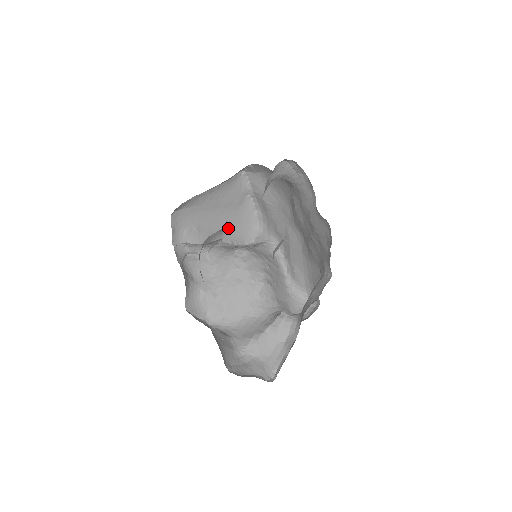
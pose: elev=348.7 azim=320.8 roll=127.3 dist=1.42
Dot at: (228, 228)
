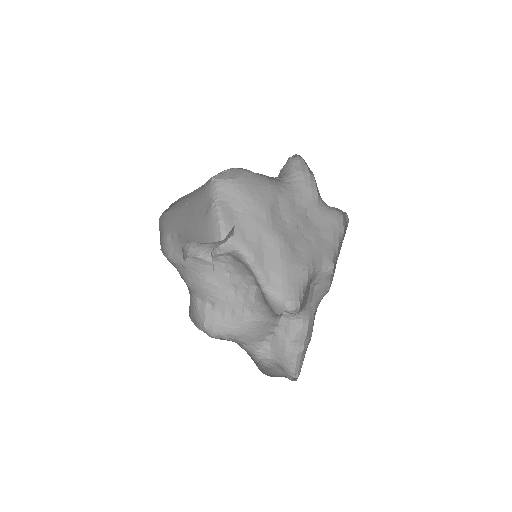
Dot at: (198, 237)
